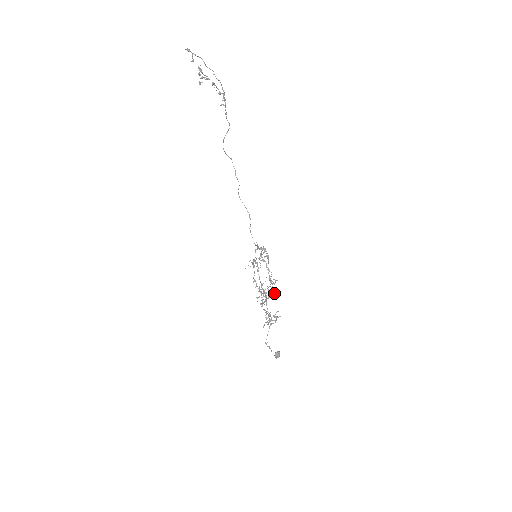
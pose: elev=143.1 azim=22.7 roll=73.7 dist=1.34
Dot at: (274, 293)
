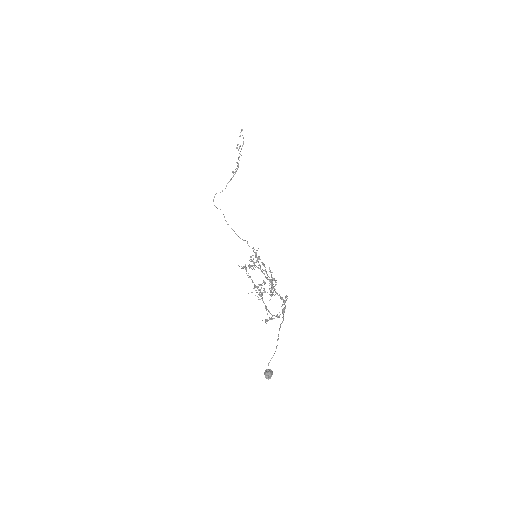
Dot at: (272, 294)
